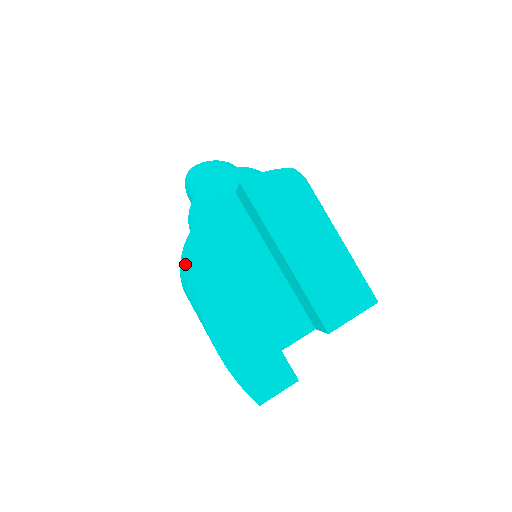
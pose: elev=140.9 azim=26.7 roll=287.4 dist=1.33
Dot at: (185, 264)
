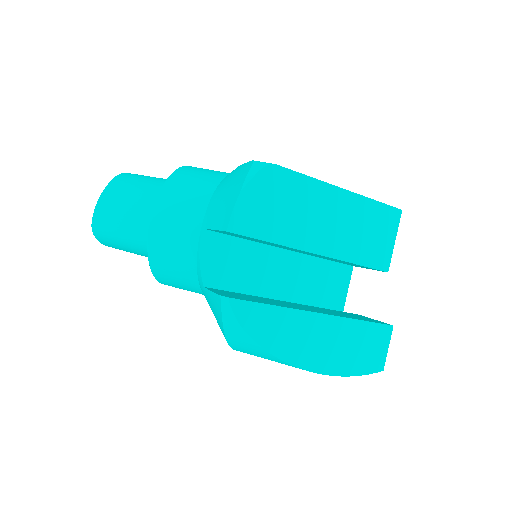
Dot at: (240, 343)
